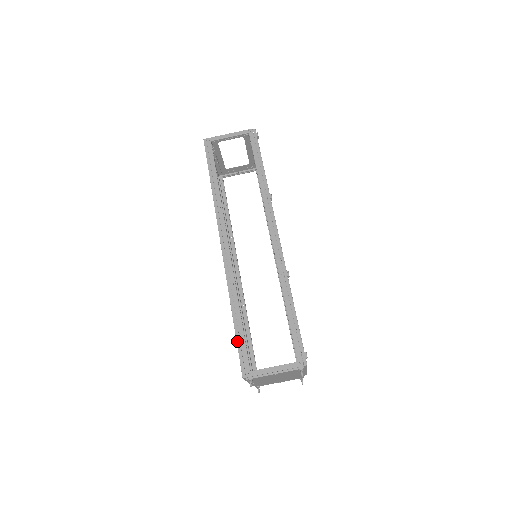
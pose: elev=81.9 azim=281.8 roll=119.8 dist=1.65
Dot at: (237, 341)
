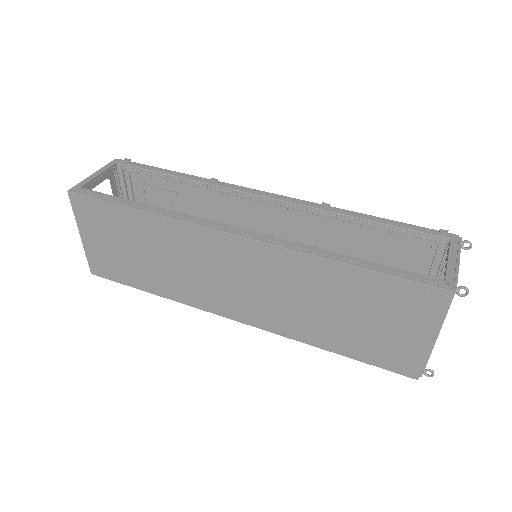
Dot at: (390, 274)
